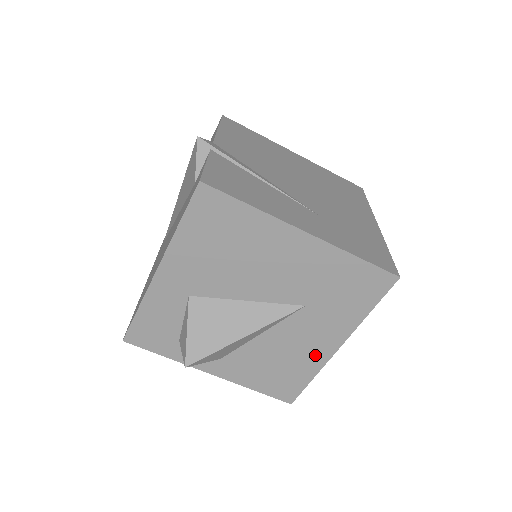
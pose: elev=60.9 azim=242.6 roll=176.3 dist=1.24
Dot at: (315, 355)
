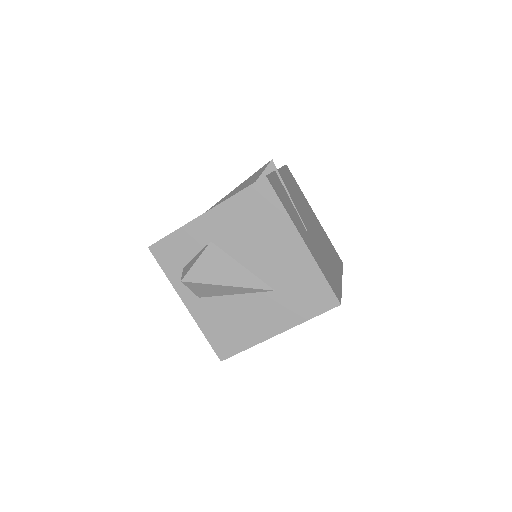
Dot at: (260, 331)
